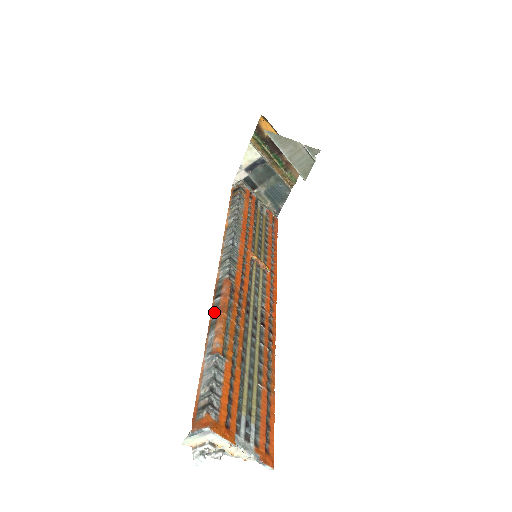
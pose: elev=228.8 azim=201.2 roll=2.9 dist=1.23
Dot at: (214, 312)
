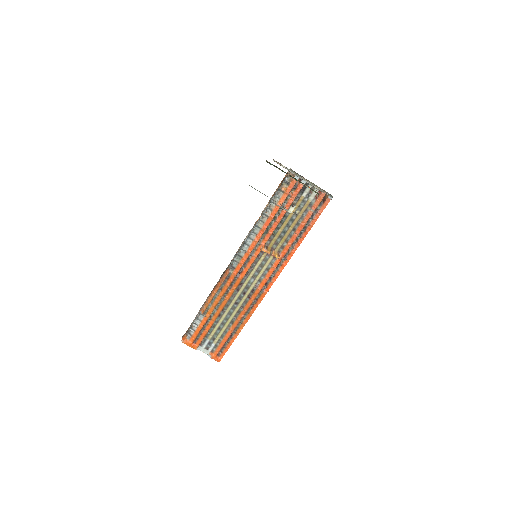
Dot at: (215, 286)
